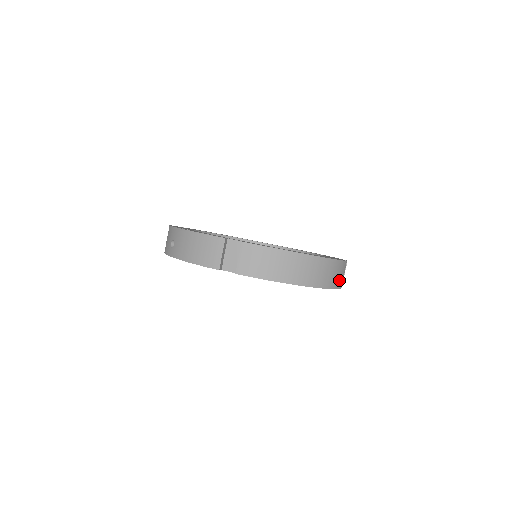
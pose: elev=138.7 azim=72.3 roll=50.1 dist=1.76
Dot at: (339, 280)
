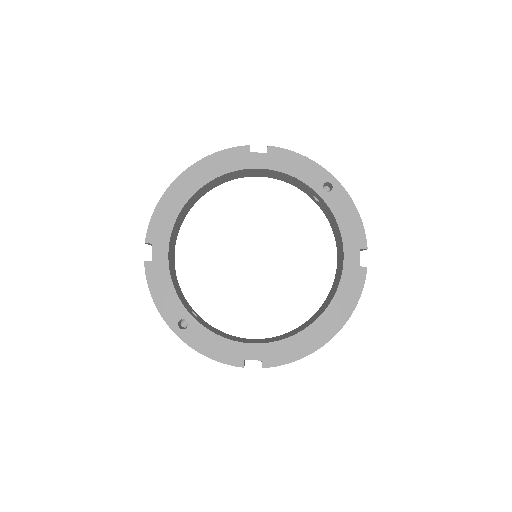
Dot at: occluded
